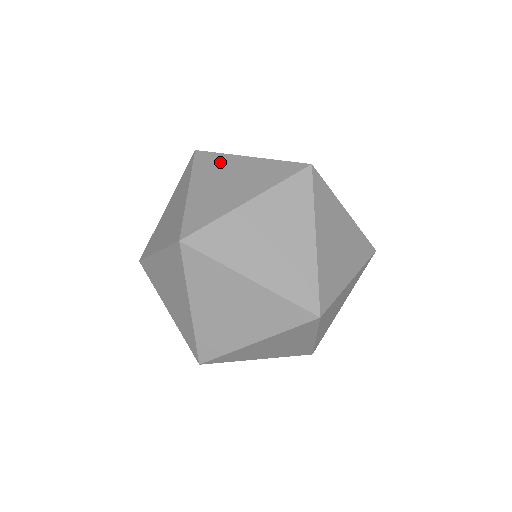
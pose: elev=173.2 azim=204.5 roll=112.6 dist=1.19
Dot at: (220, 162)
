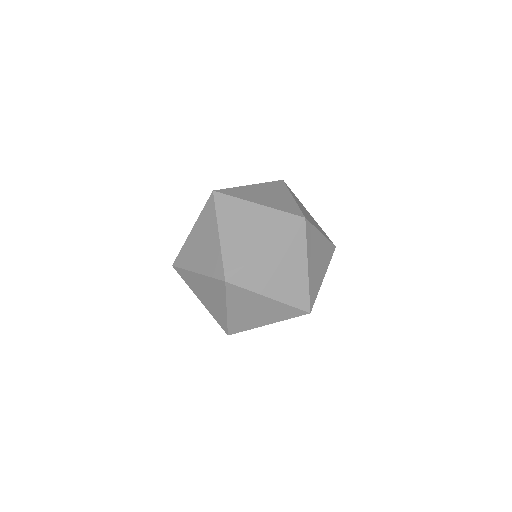
Dot at: (280, 189)
